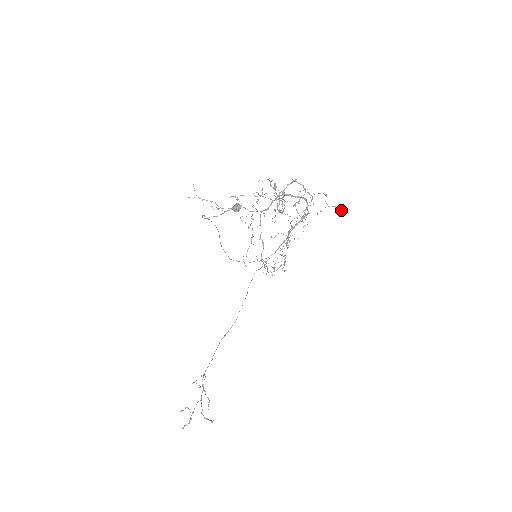
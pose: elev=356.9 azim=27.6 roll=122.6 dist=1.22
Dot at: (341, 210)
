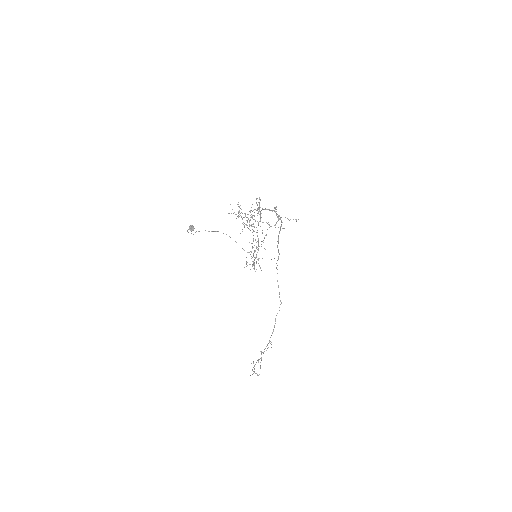
Dot at: (293, 219)
